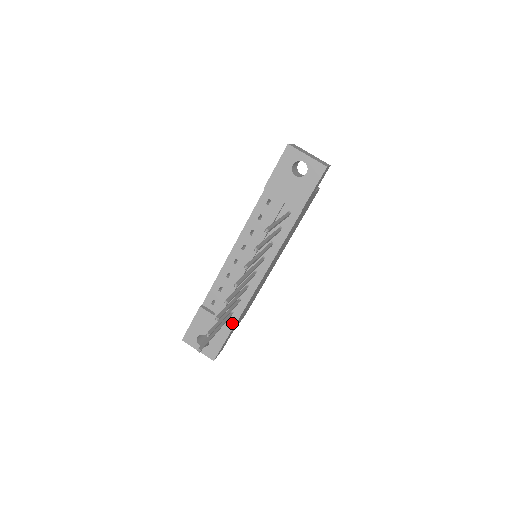
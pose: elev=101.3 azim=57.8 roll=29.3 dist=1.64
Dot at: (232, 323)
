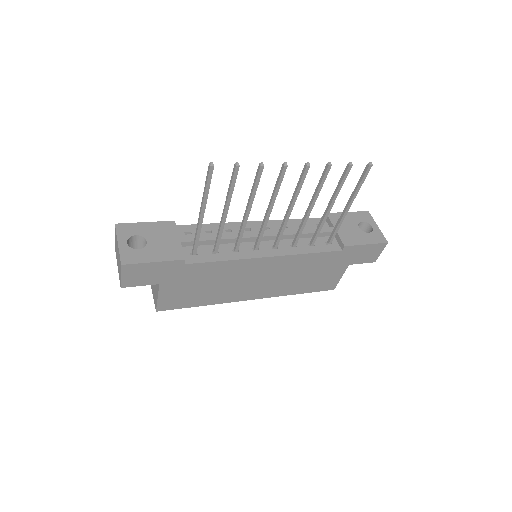
Dot at: occluded
